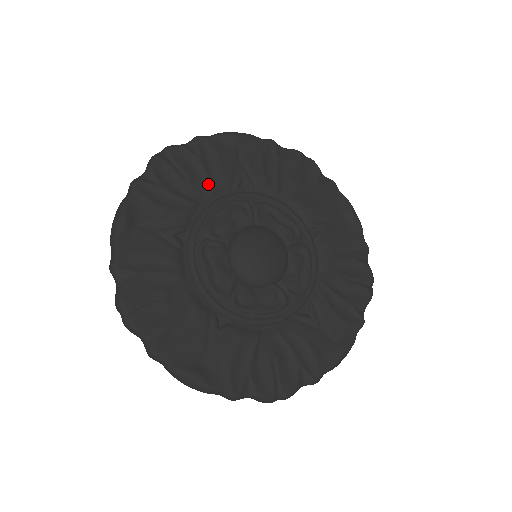
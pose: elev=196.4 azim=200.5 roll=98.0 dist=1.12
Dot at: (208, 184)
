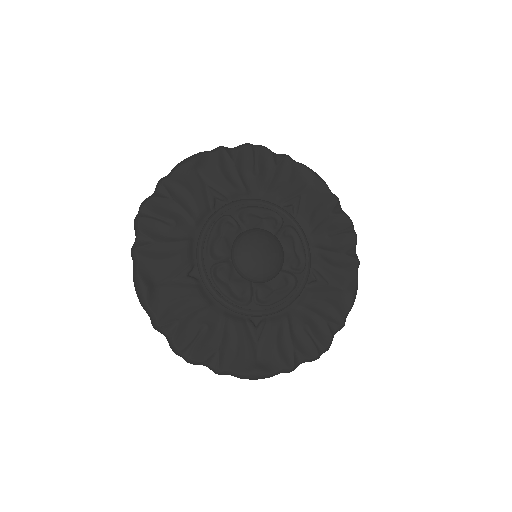
Dot at: (190, 218)
